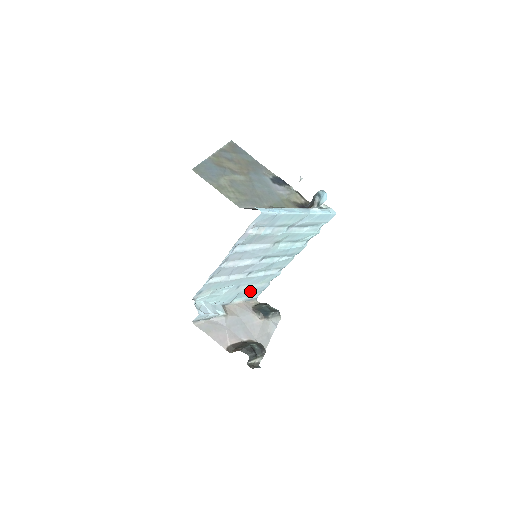
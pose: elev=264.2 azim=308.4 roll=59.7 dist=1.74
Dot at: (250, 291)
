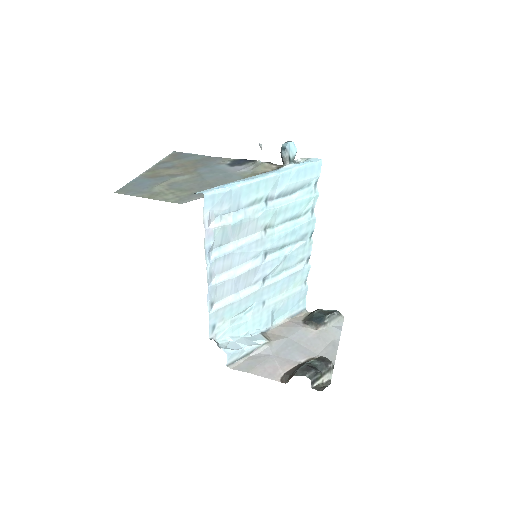
Dot at: (287, 303)
